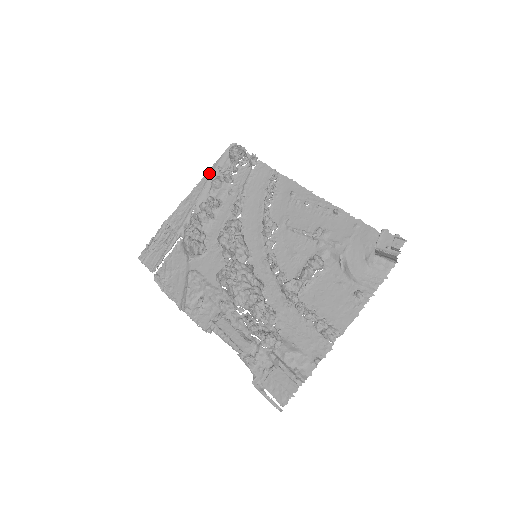
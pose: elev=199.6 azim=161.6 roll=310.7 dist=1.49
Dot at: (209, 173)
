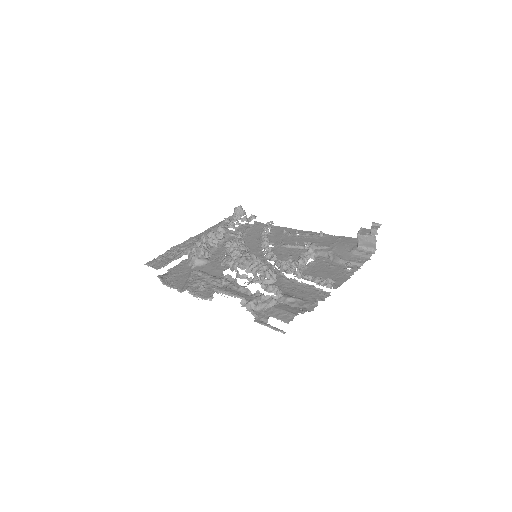
Dot at: (215, 226)
